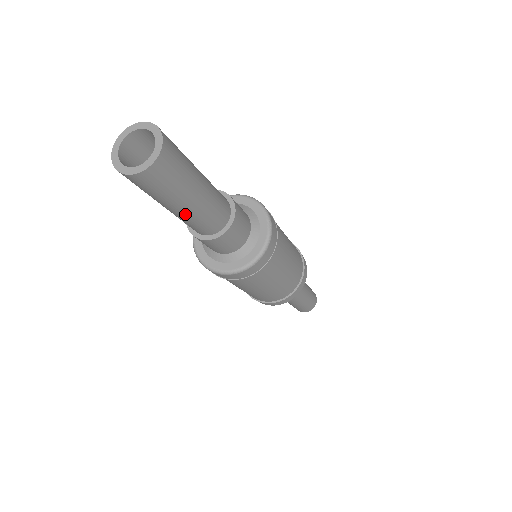
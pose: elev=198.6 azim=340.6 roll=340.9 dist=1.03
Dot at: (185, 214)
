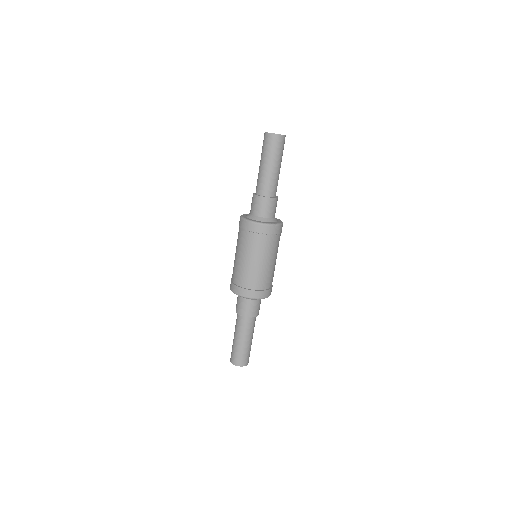
Dot at: (278, 172)
